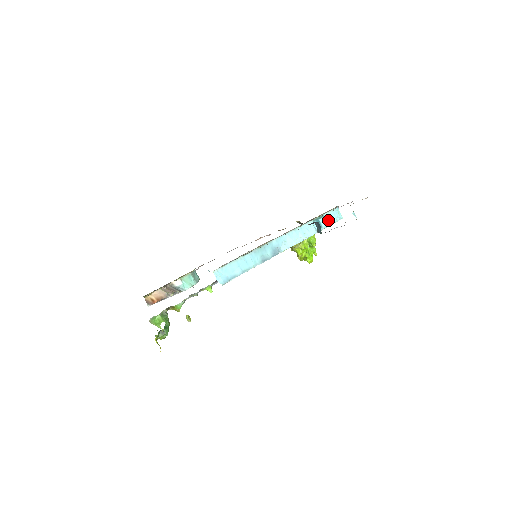
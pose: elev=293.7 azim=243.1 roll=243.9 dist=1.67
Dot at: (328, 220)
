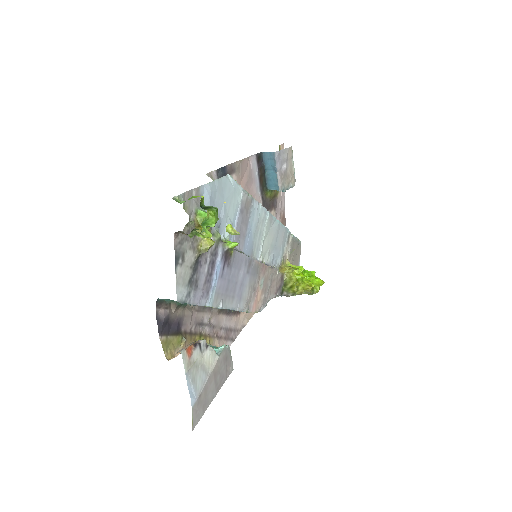
Dot at: occluded
